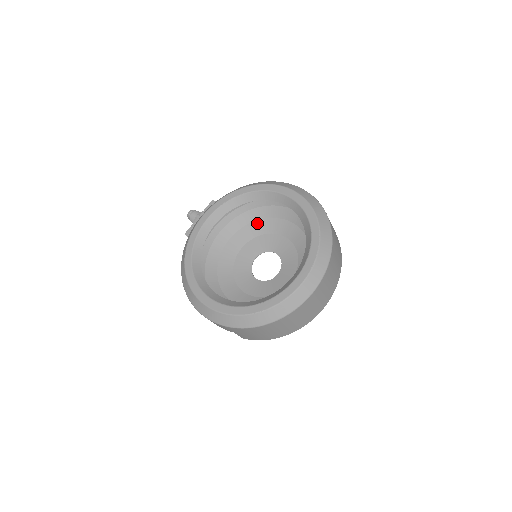
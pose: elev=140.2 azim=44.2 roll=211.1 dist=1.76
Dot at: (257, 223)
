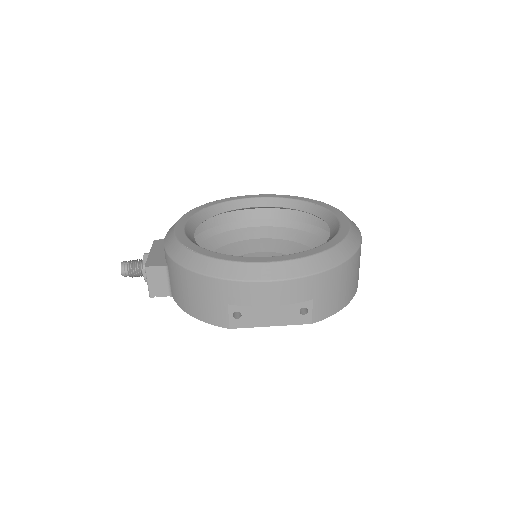
Dot at: (220, 250)
